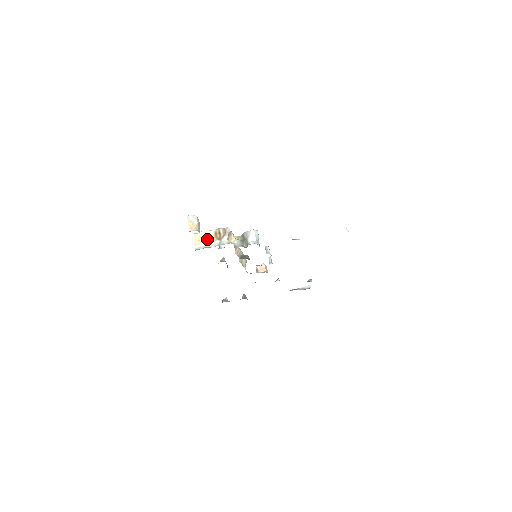
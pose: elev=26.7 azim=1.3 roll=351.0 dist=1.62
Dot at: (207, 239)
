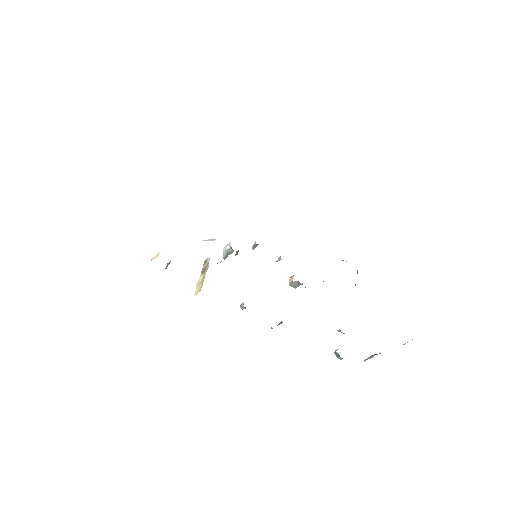
Dot at: (202, 280)
